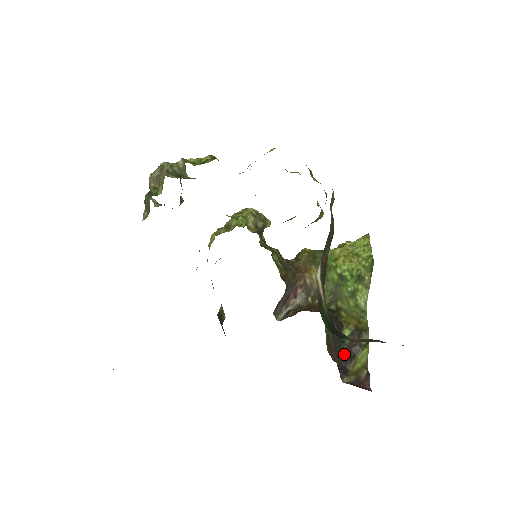
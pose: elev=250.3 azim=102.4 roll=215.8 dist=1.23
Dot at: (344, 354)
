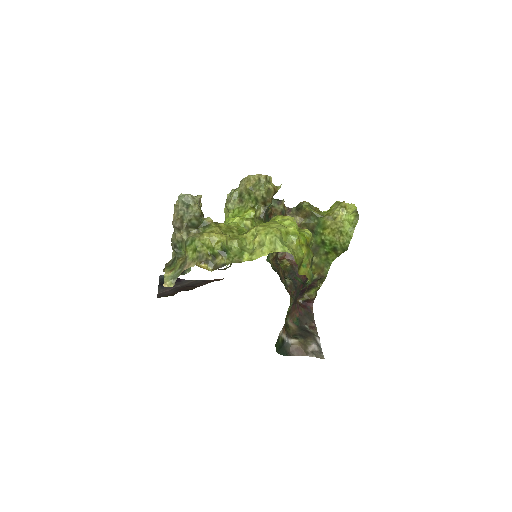
Dot at: (304, 289)
